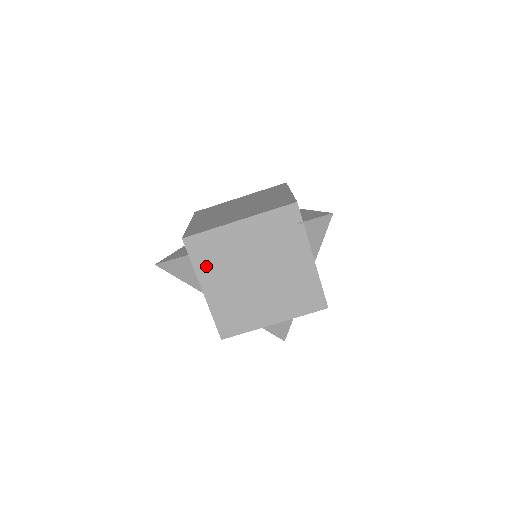
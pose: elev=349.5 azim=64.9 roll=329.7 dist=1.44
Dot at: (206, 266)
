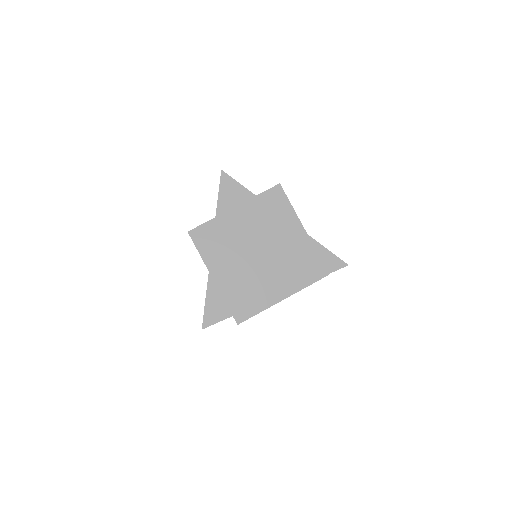
Dot at: occluded
